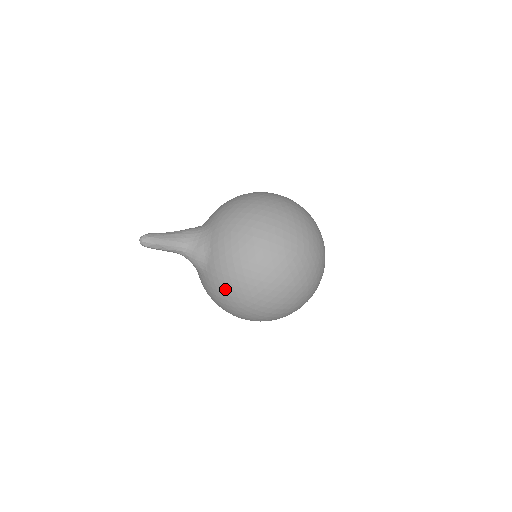
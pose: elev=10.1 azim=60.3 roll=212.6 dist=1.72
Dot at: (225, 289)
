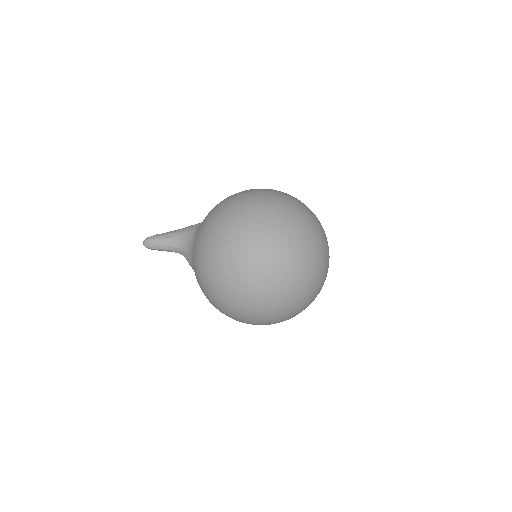
Dot at: occluded
